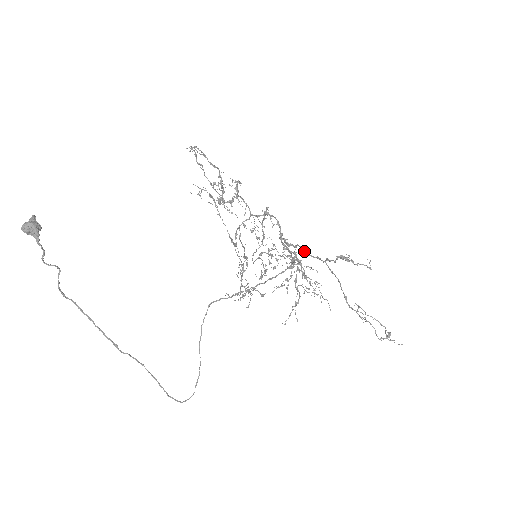
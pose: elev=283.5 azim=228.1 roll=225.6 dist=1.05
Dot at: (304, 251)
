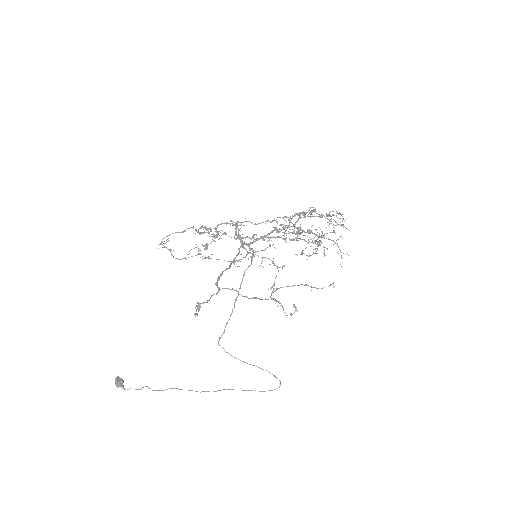
Dot at: (217, 284)
